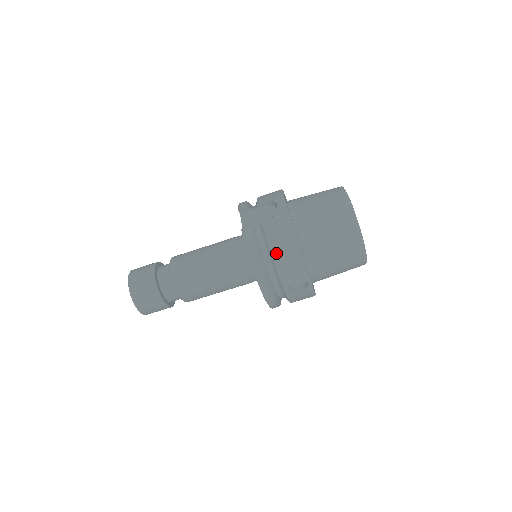
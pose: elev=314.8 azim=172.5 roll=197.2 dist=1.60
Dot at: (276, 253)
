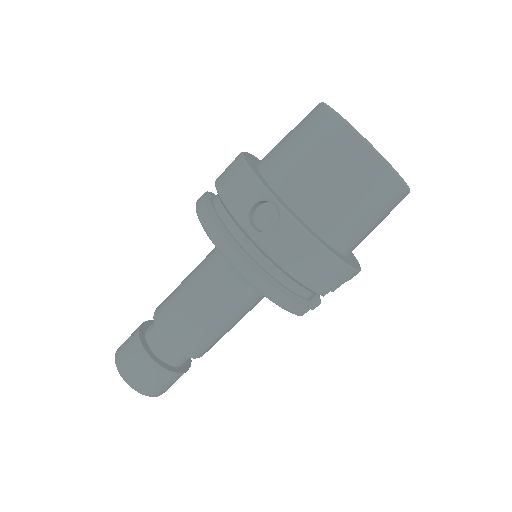
Dot at: (221, 185)
